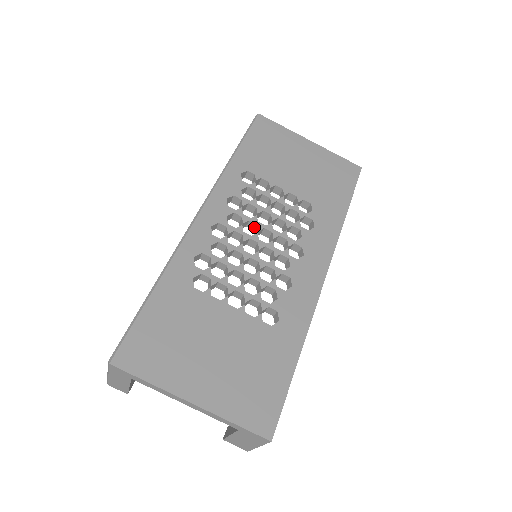
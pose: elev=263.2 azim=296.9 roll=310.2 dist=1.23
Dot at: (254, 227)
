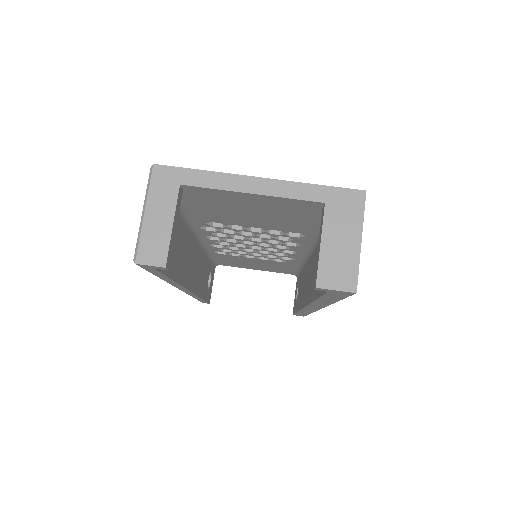
Dot at: occluded
